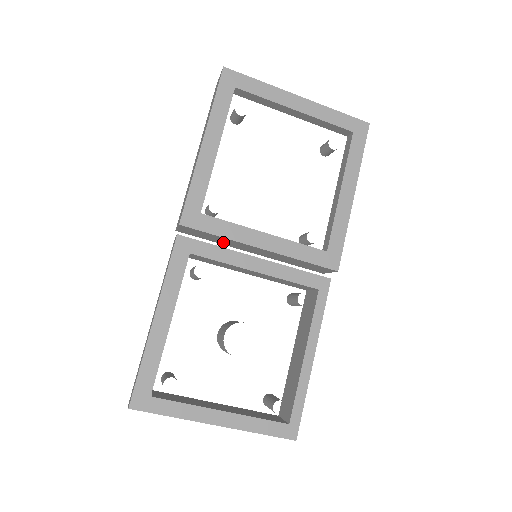
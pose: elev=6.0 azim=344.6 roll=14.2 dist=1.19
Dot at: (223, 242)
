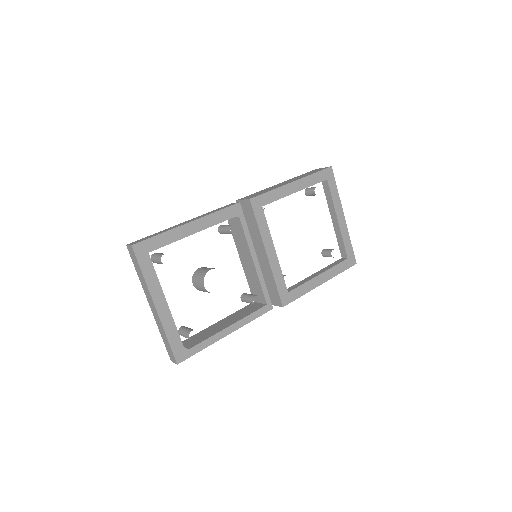
Dot at: (250, 232)
